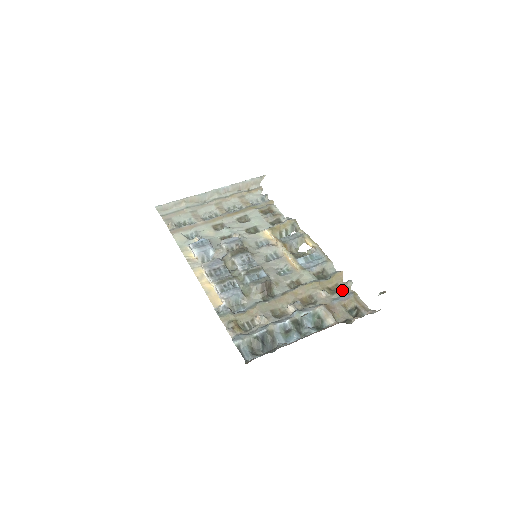
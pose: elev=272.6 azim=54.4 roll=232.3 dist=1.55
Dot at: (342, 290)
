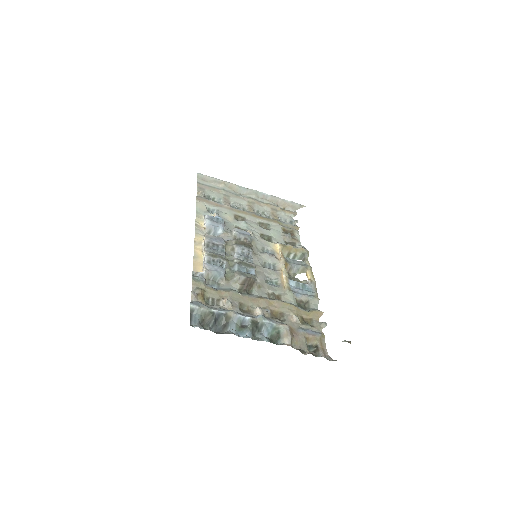
Dot at: (313, 326)
